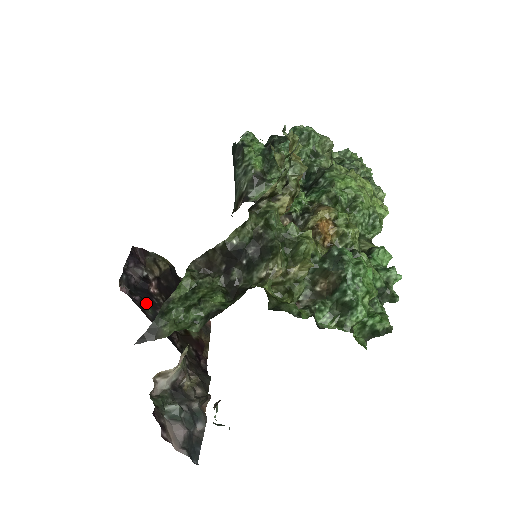
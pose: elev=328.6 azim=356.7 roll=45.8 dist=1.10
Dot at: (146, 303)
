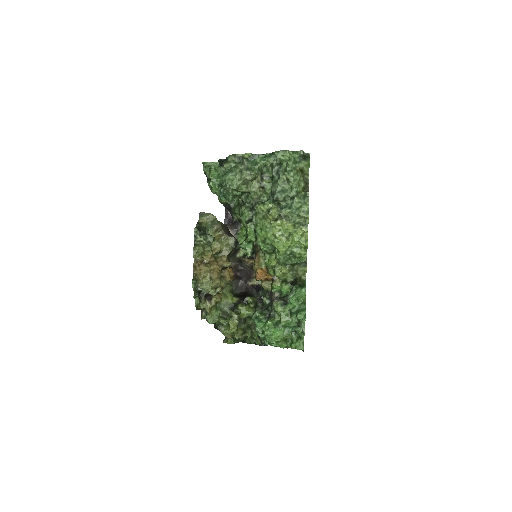
Dot at: occluded
